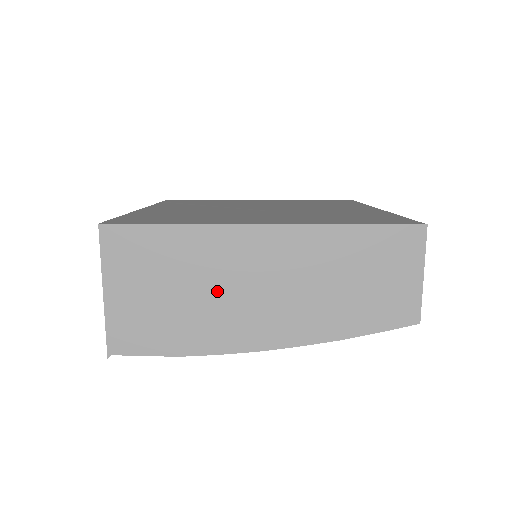
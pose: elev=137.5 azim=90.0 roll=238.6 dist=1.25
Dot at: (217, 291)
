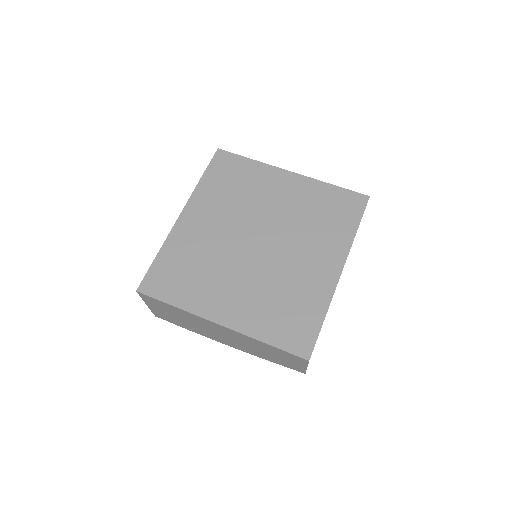
Dot at: (200, 327)
